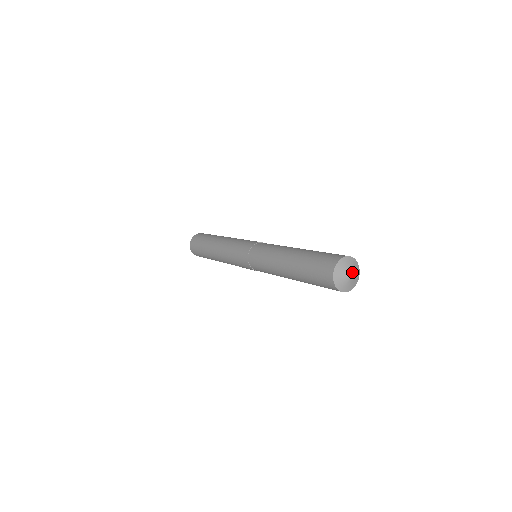
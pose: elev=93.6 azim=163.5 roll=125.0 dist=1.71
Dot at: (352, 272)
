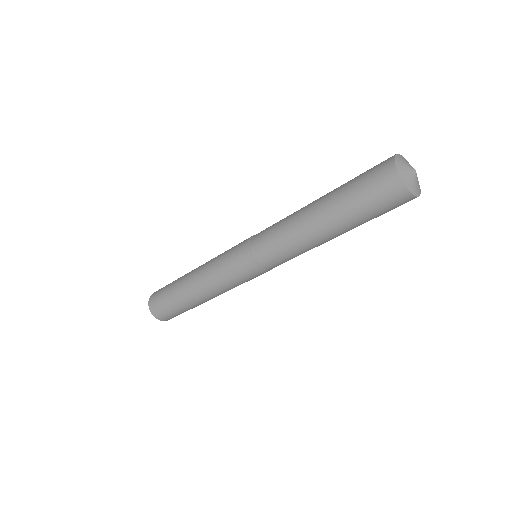
Dot at: (412, 168)
